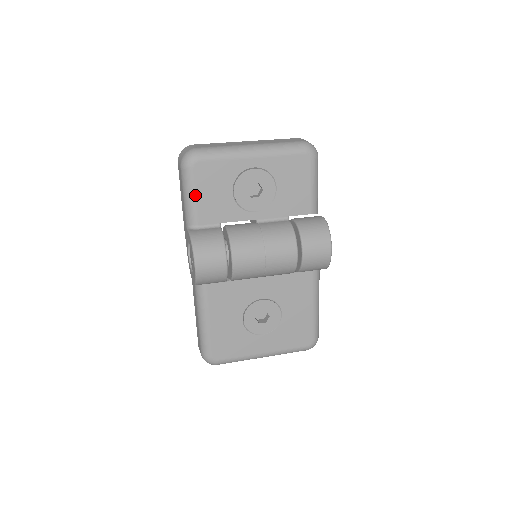
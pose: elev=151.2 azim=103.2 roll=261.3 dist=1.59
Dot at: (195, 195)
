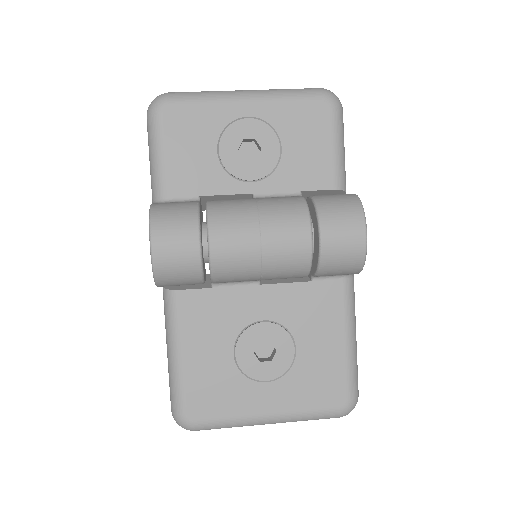
Dot at: (163, 153)
